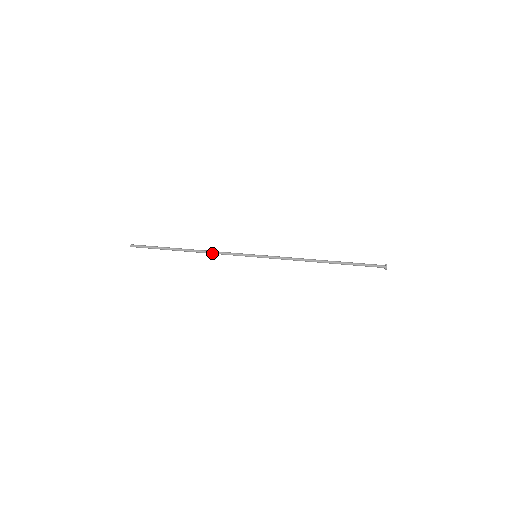
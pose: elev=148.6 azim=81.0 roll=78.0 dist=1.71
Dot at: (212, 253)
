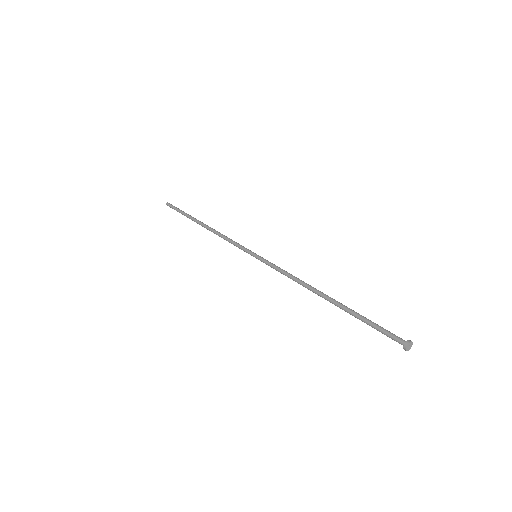
Dot at: (220, 235)
